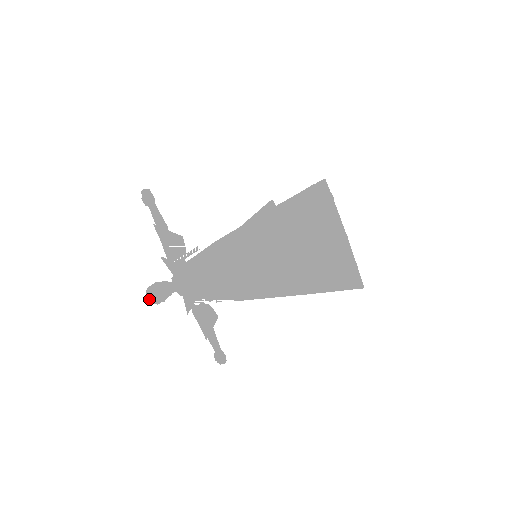
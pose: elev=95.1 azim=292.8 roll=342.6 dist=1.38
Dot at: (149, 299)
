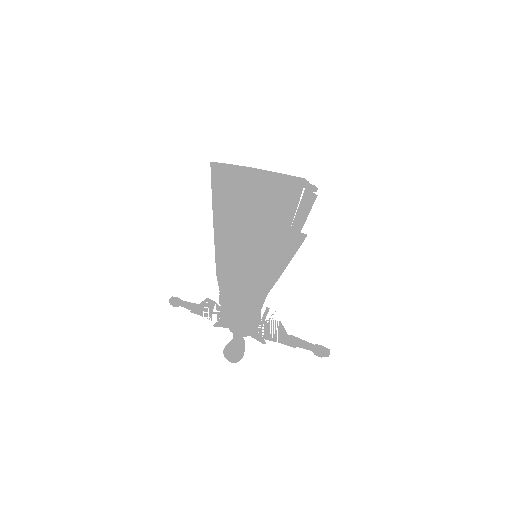
Dot at: (228, 359)
